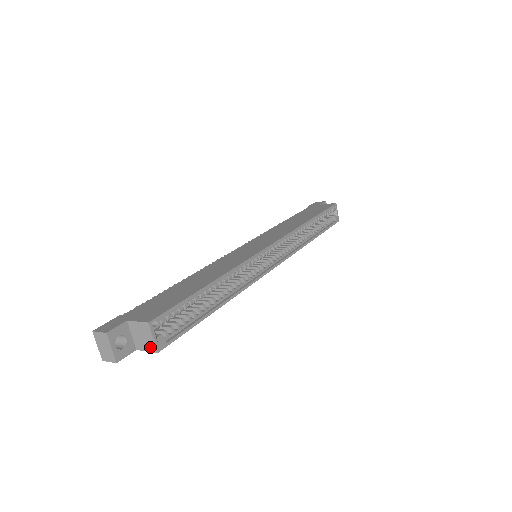
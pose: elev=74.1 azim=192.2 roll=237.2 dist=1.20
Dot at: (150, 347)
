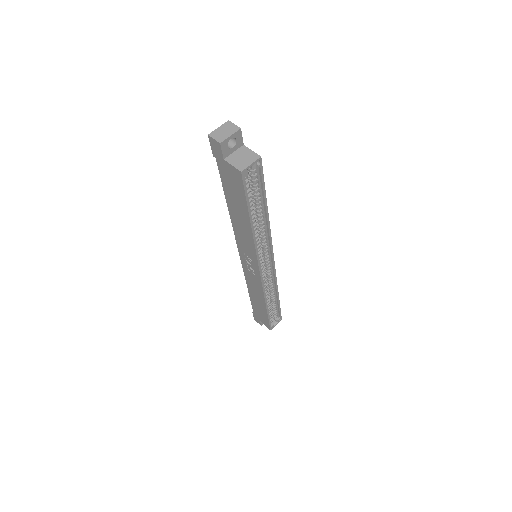
Dot at: (240, 166)
